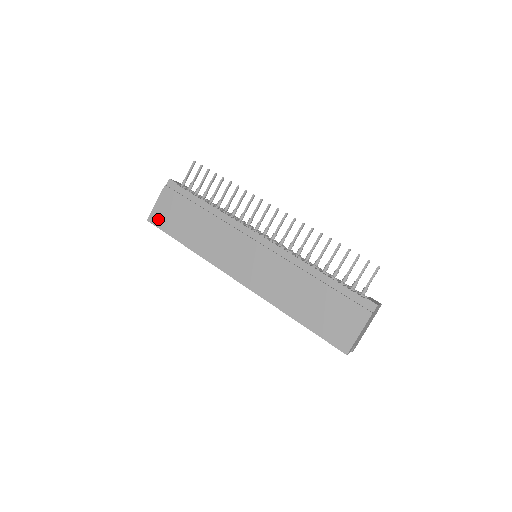
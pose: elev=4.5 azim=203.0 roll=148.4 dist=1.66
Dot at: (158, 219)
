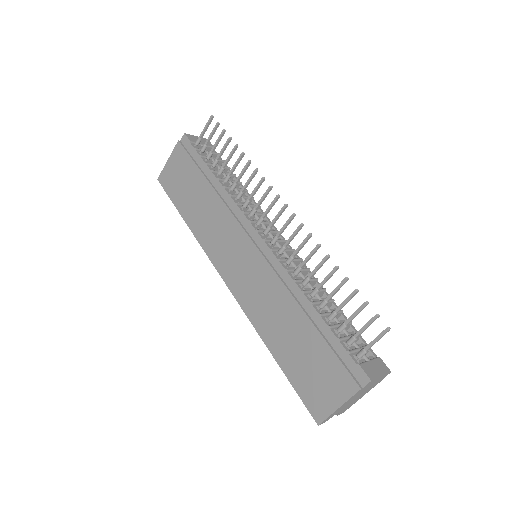
Dot at: (167, 181)
